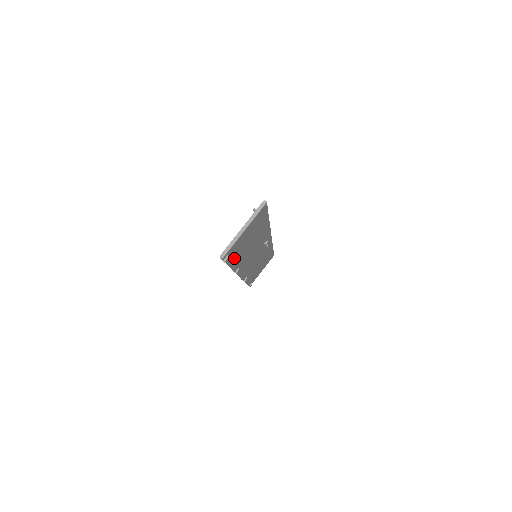
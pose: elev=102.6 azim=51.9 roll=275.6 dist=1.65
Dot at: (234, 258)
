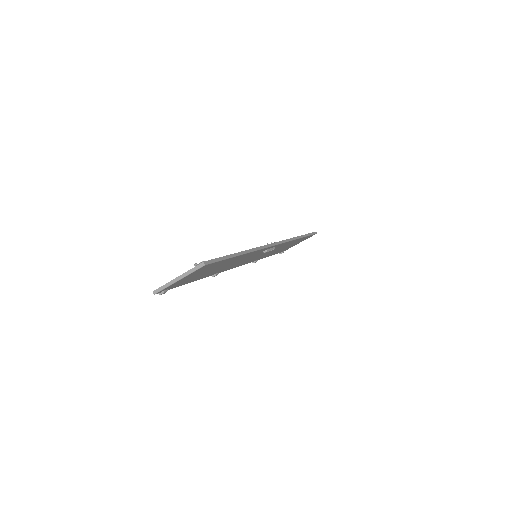
Dot at: (189, 281)
